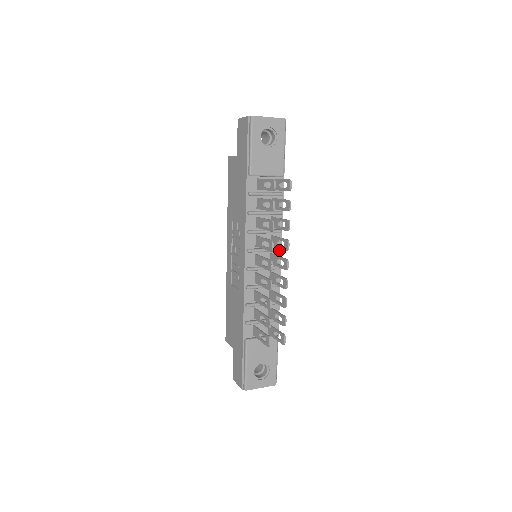
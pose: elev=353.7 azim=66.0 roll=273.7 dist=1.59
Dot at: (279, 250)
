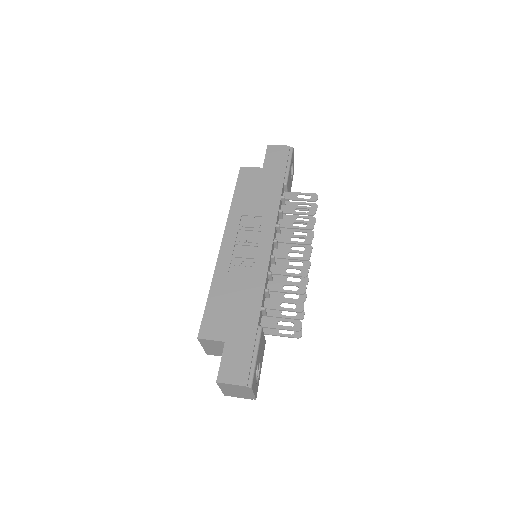
Dot at: occluded
